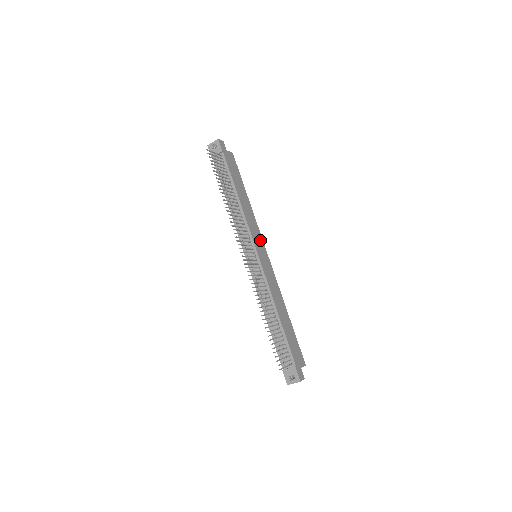
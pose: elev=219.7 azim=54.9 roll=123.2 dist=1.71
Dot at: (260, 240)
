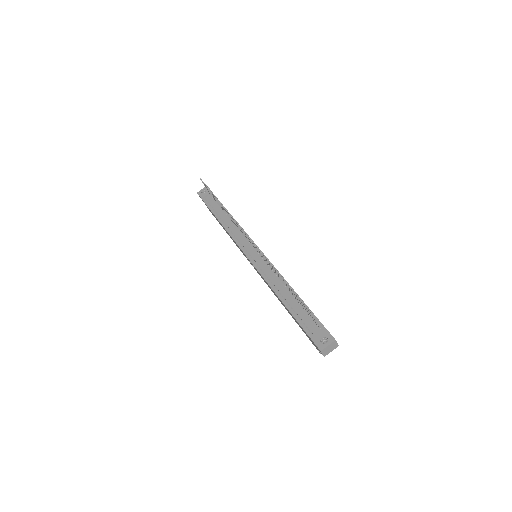
Dot at: occluded
